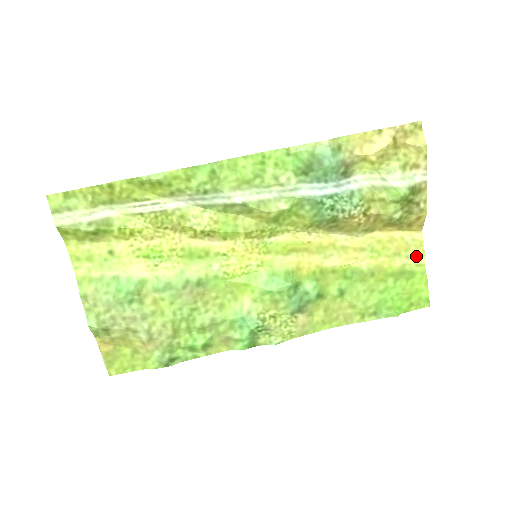
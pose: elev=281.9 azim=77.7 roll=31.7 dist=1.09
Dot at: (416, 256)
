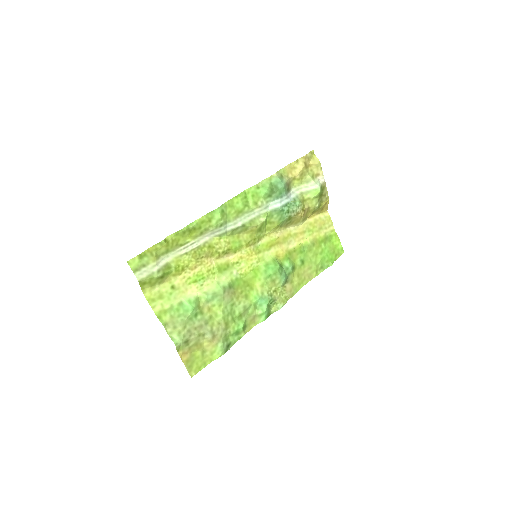
Dot at: (329, 226)
